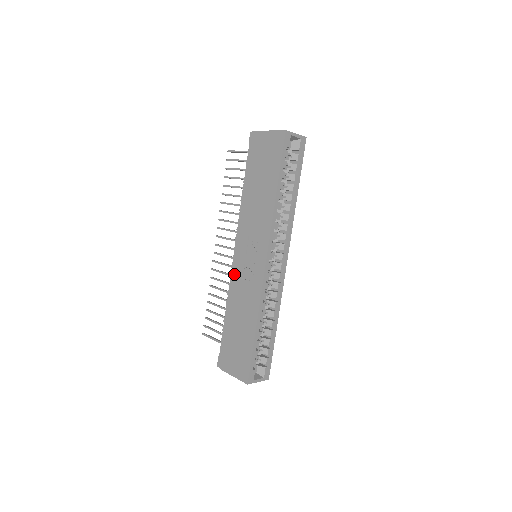
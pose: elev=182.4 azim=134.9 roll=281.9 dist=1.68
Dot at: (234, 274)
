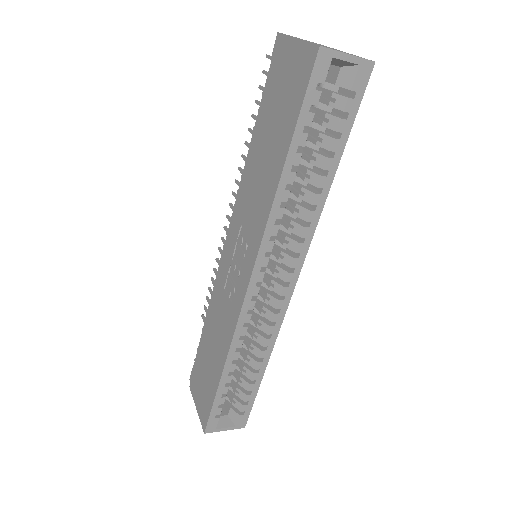
Dot at: (218, 274)
